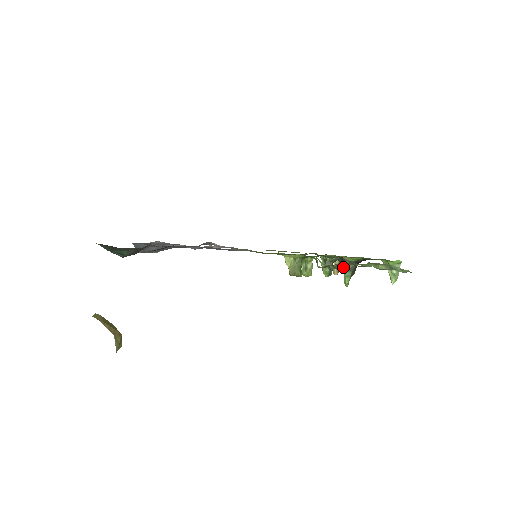
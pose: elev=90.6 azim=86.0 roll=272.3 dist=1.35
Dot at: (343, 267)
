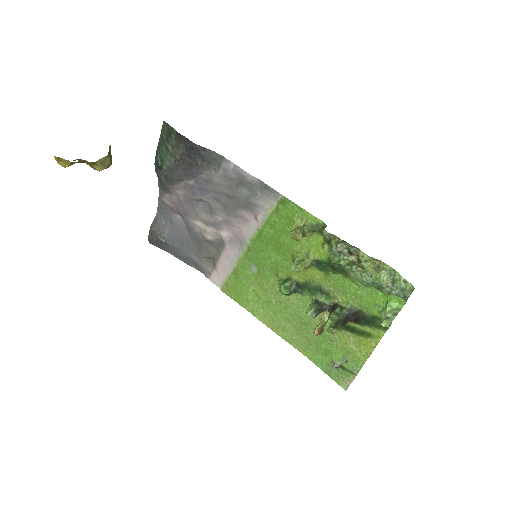
Dot at: (332, 311)
